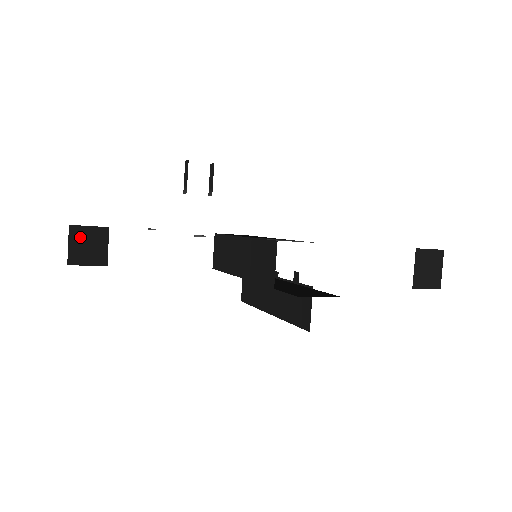
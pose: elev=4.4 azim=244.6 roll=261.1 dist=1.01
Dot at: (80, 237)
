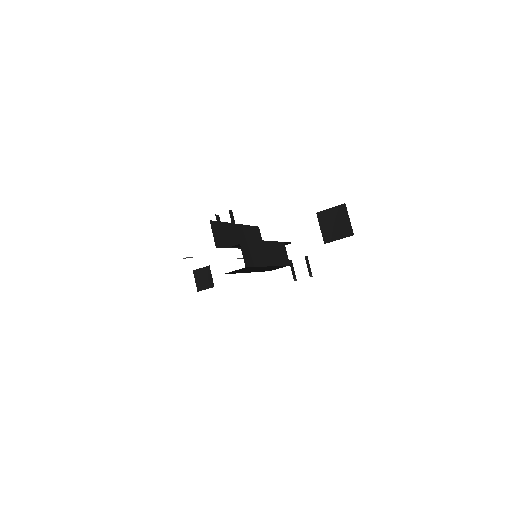
Dot at: (199, 275)
